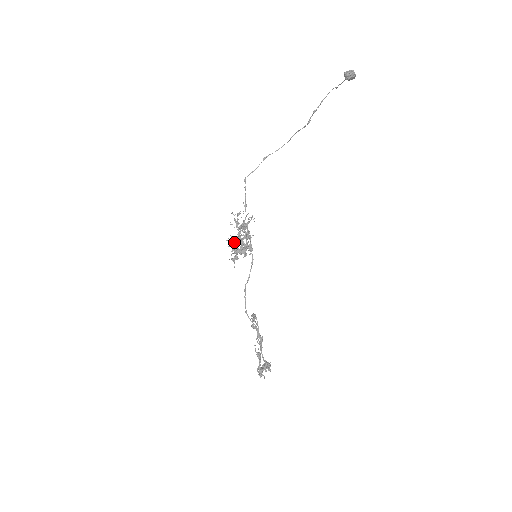
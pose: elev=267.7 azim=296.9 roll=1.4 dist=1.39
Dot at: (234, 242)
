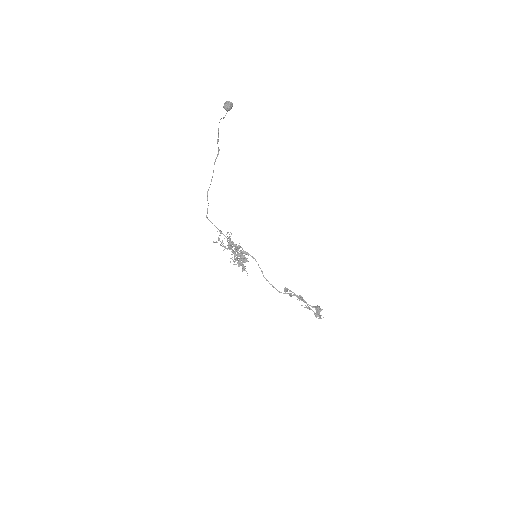
Dot at: occluded
